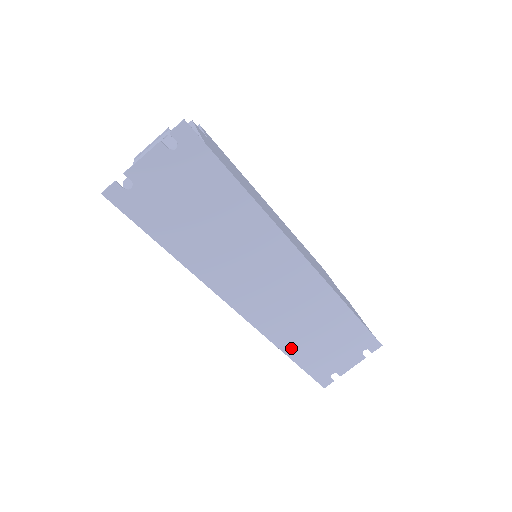
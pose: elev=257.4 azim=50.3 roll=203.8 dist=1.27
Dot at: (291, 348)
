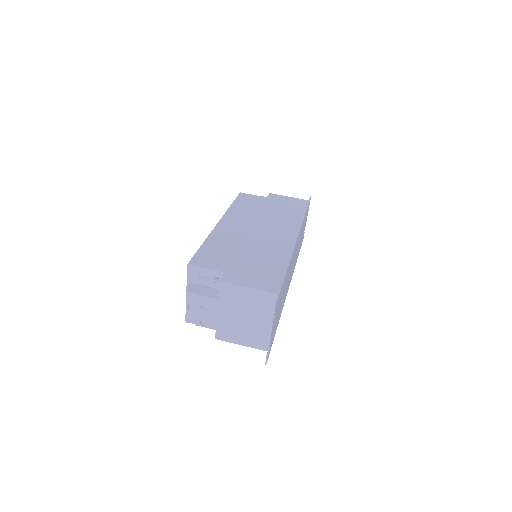
Dot at: (297, 257)
